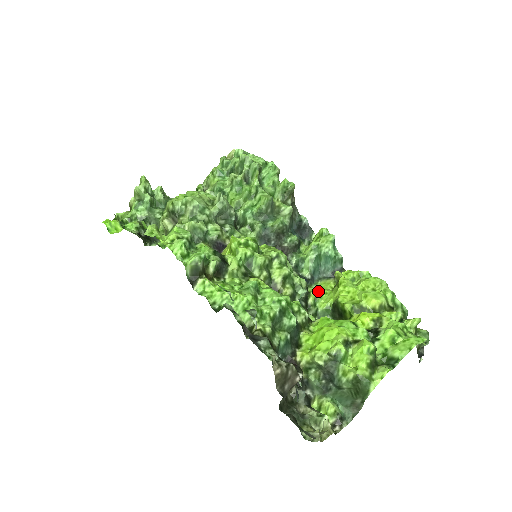
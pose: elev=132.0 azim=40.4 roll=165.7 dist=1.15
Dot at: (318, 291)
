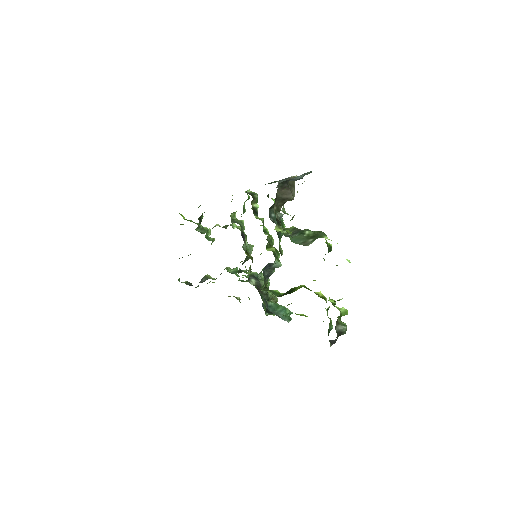
Dot at: occluded
